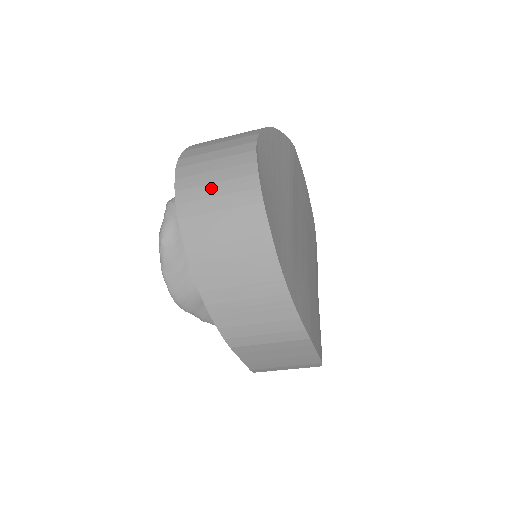
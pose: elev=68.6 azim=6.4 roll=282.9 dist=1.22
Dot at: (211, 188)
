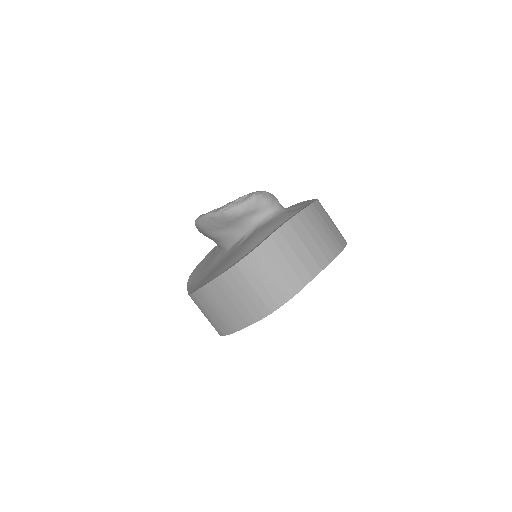
Dot at: (266, 276)
